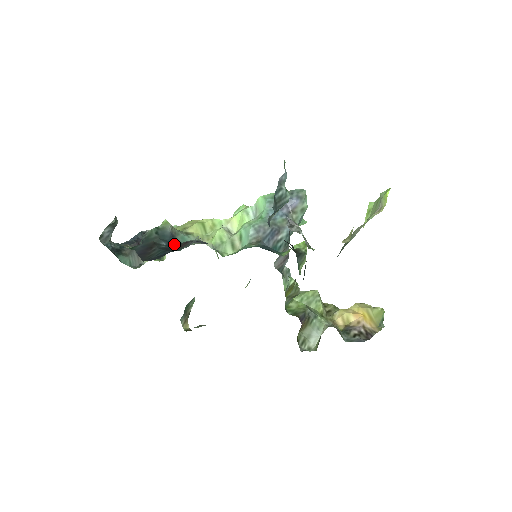
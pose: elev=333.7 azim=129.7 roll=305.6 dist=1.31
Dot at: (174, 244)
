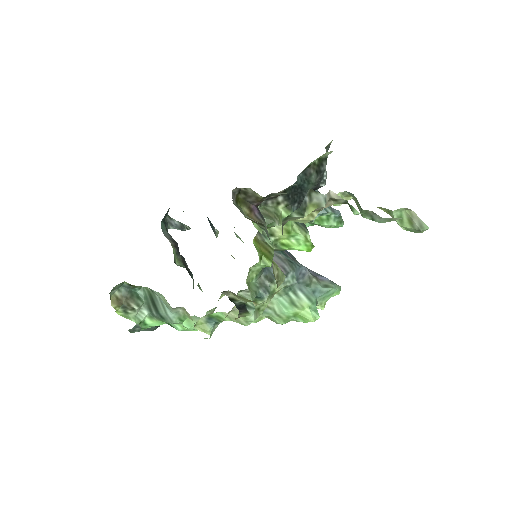
Dot at: occluded
